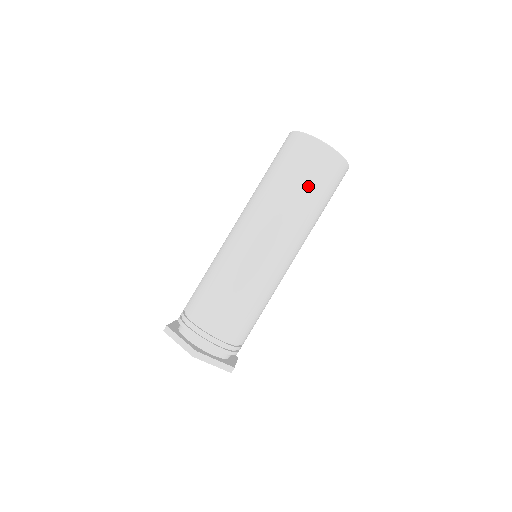
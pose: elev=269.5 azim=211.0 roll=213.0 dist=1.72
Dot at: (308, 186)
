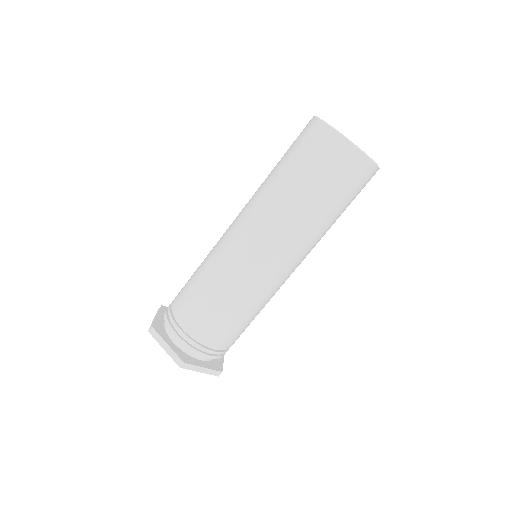
Dot at: (294, 170)
